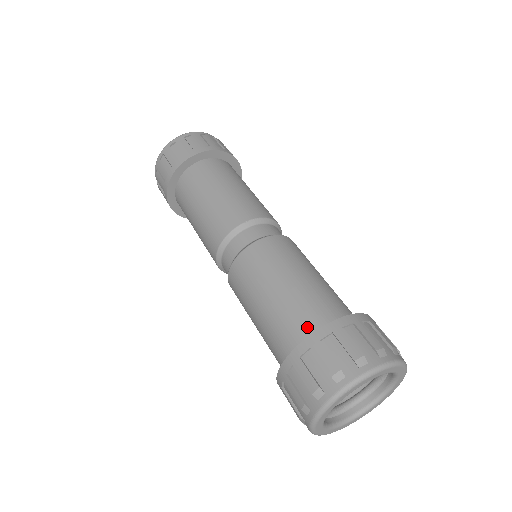
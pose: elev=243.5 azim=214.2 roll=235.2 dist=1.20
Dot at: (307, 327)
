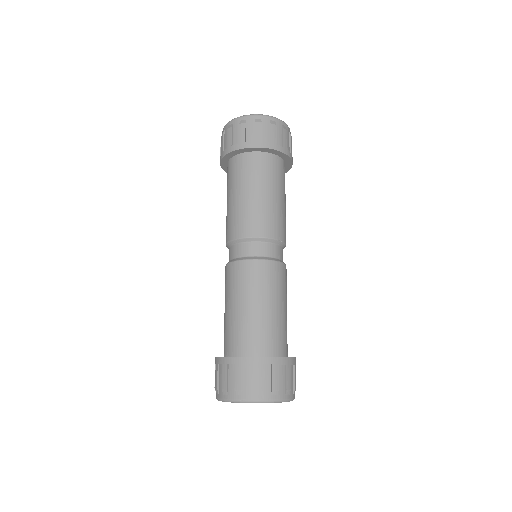
Dot at: (272, 347)
